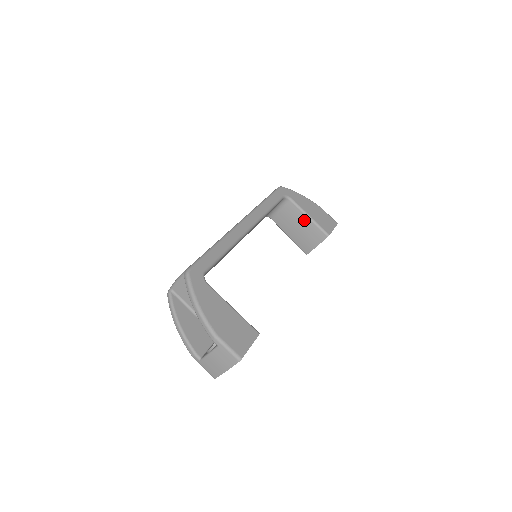
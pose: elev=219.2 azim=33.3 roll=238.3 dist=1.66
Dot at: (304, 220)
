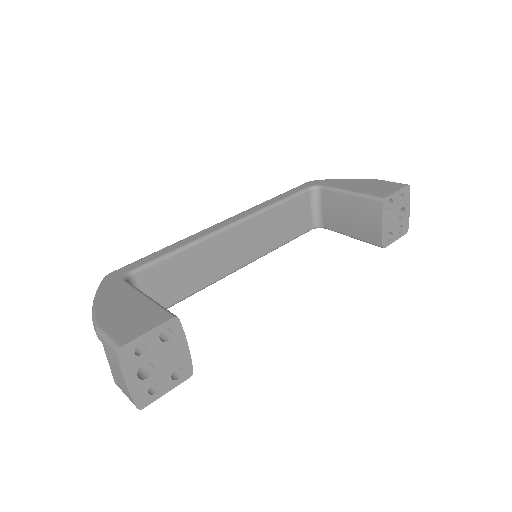
Dot at: (347, 201)
